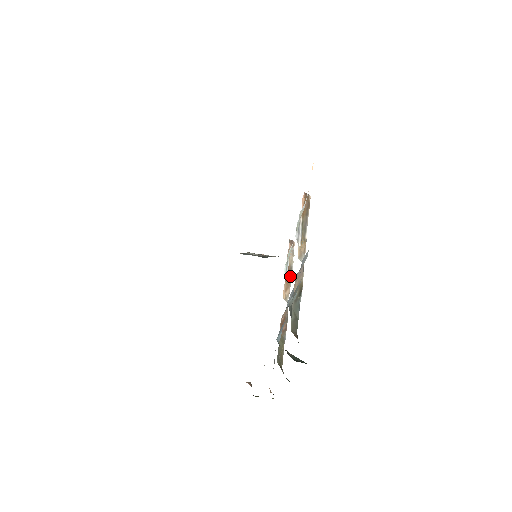
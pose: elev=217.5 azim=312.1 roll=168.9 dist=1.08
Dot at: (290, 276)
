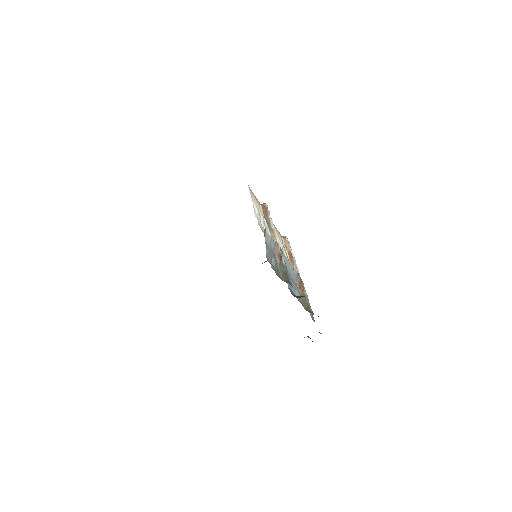
Dot at: (292, 257)
